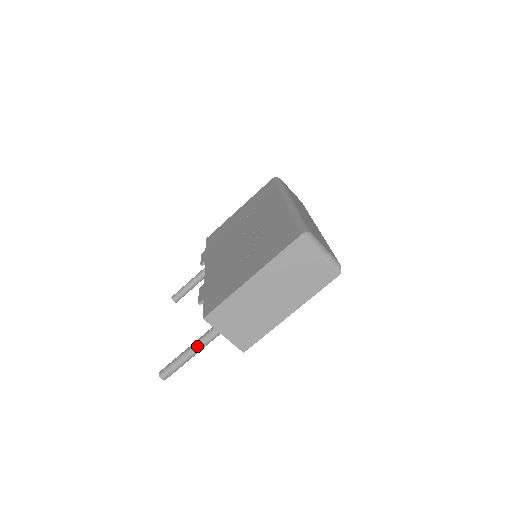
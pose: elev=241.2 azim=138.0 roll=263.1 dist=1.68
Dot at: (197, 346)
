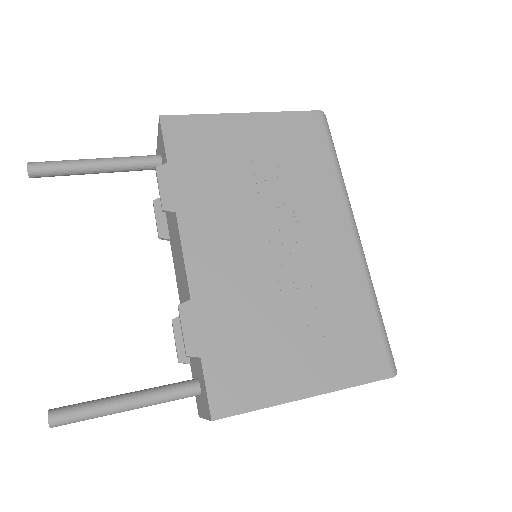
Dot at: (146, 406)
